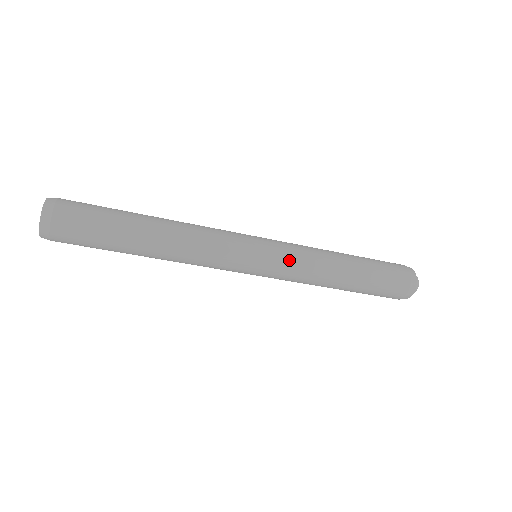
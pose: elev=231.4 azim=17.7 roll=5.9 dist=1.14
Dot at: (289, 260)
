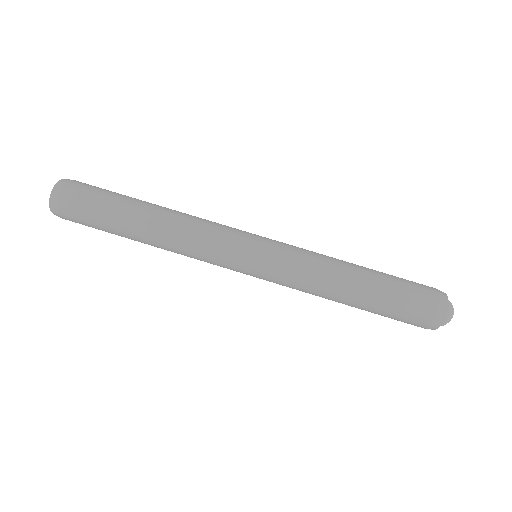
Dot at: (281, 280)
